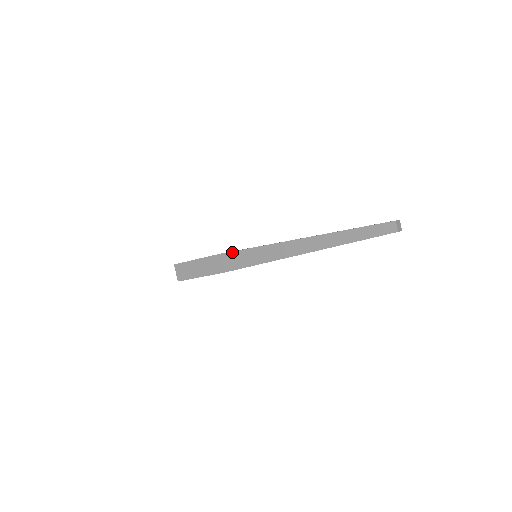
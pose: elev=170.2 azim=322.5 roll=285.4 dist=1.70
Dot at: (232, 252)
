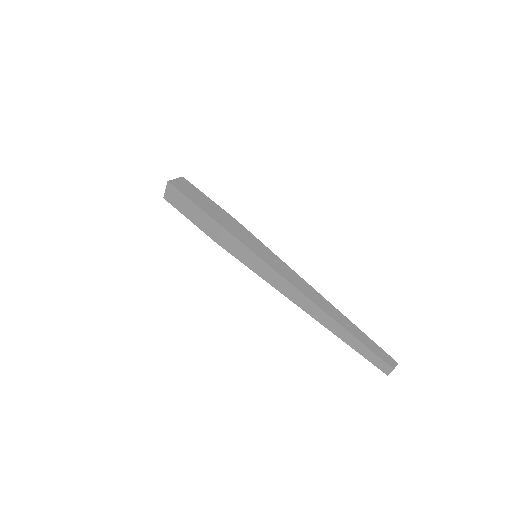
Dot at: (235, 238)
